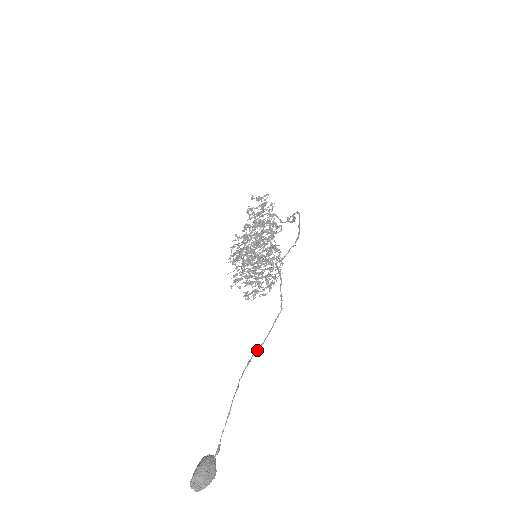
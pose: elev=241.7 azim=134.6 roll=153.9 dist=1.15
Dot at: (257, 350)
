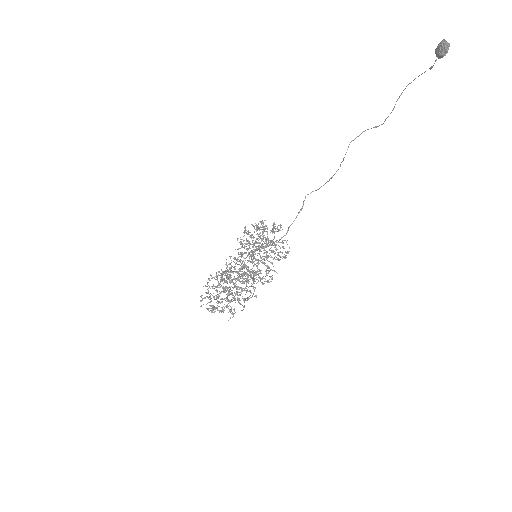
Dot at: occluded
